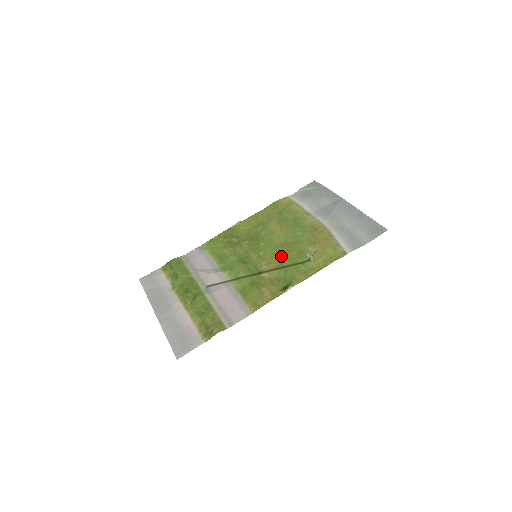
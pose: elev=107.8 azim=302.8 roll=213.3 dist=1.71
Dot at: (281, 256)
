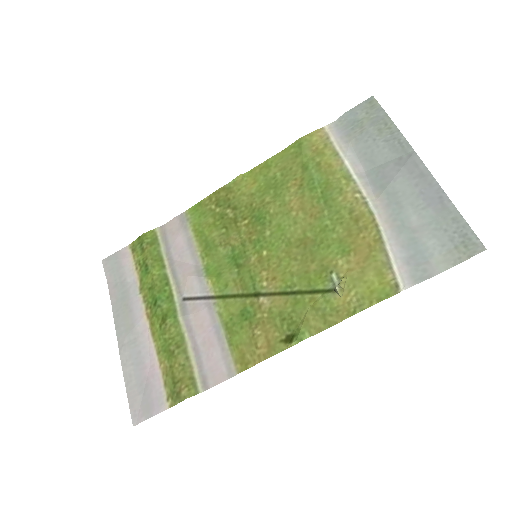
Dot at: (292, 267)
